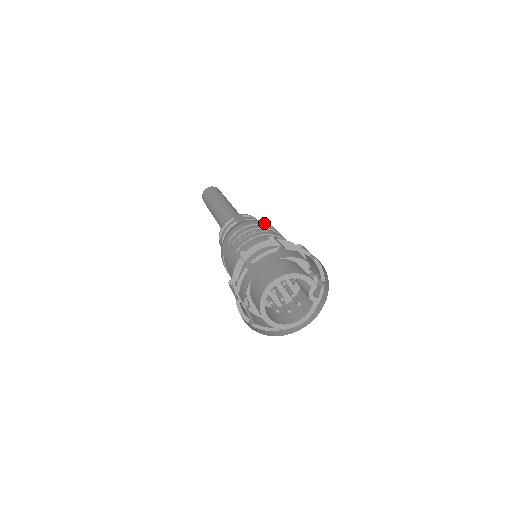
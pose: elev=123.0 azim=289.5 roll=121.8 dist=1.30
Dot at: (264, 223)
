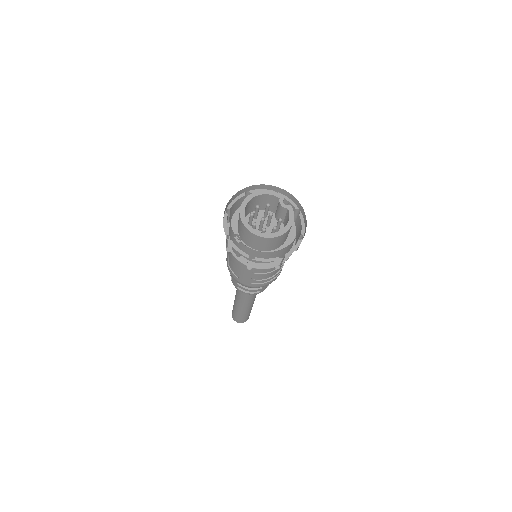
Dot at: occluded
